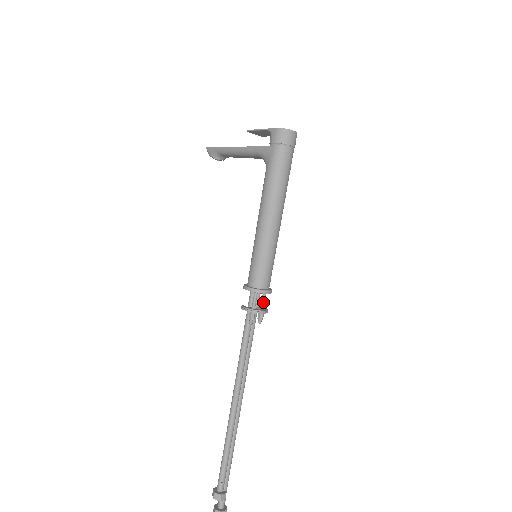
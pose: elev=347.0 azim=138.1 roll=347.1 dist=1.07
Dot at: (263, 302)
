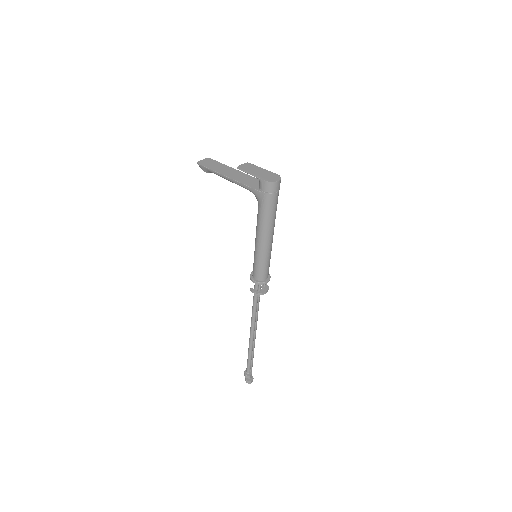
Dot at: occluded
